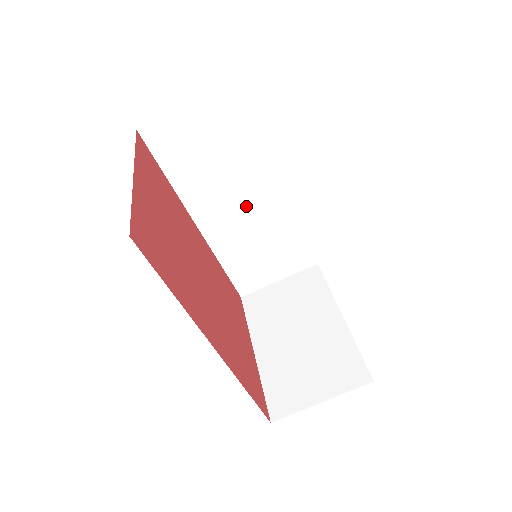
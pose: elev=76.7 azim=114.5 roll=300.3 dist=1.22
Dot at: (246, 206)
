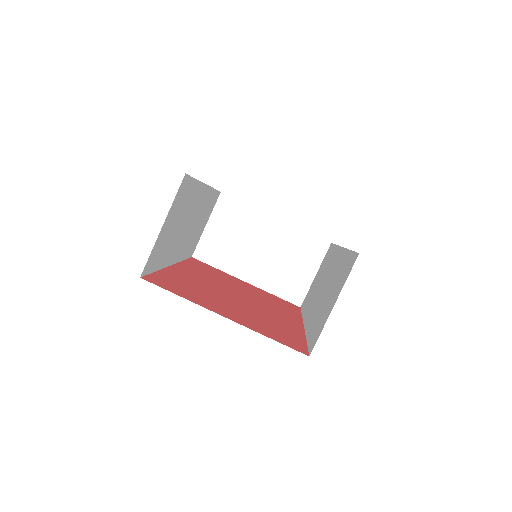
Dot at: (191, 221)
